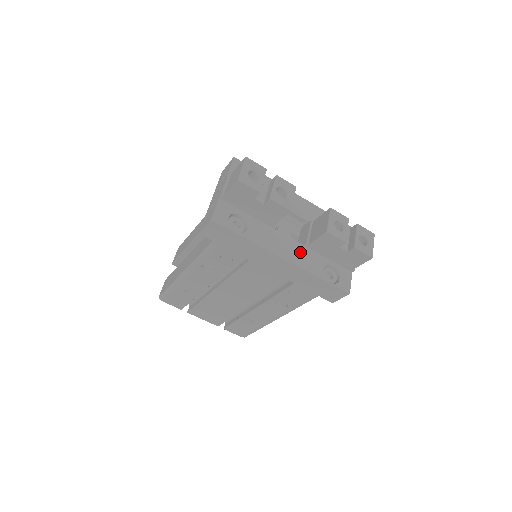
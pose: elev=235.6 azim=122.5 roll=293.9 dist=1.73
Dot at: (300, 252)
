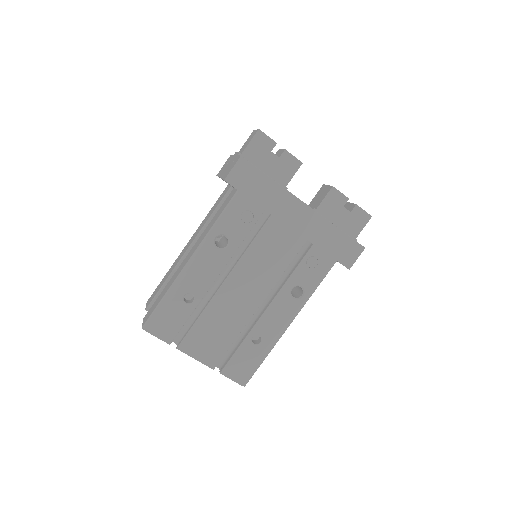
Dot at: occluded
